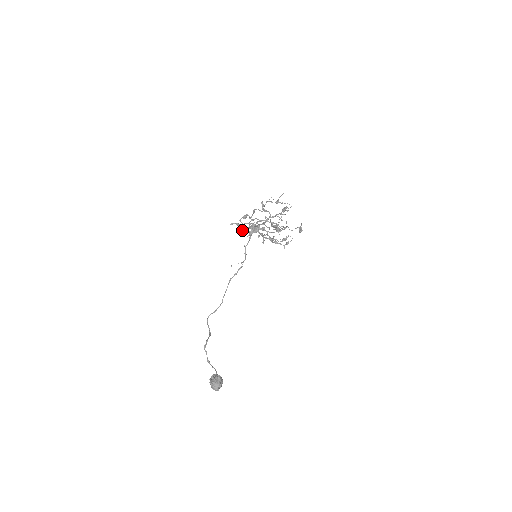
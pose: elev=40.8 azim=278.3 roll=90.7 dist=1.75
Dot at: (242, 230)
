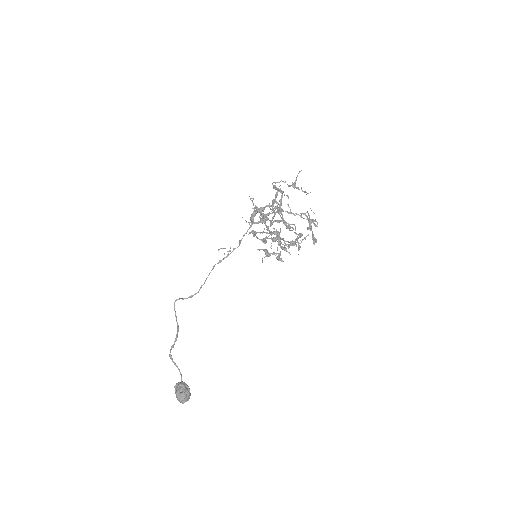
Dot at: (255, 233)
